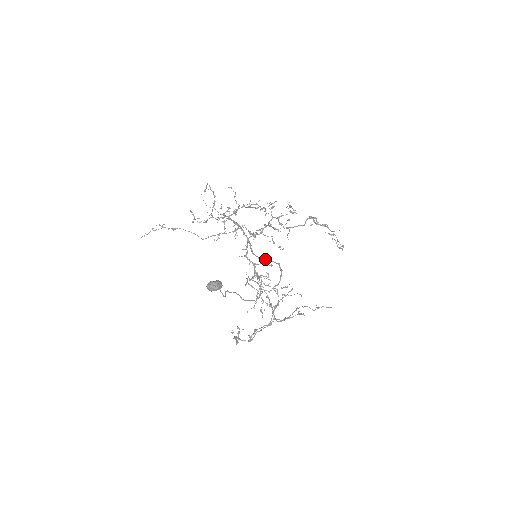
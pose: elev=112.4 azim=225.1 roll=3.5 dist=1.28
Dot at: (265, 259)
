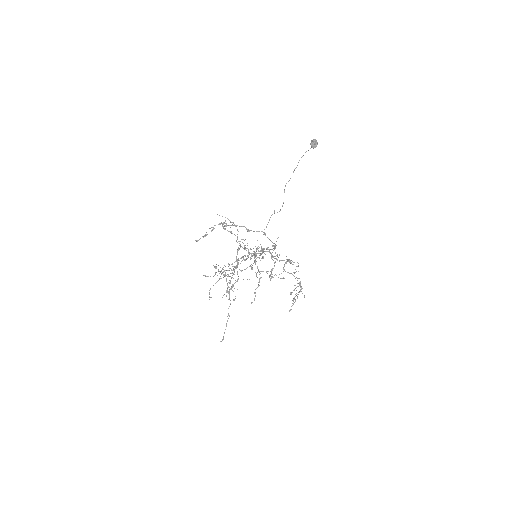
Dot at: (268, 247)
